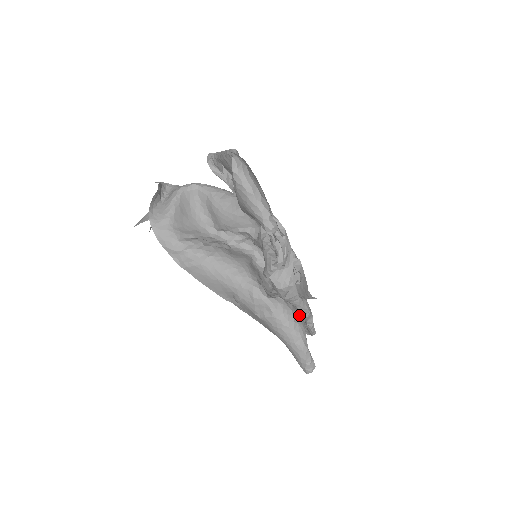
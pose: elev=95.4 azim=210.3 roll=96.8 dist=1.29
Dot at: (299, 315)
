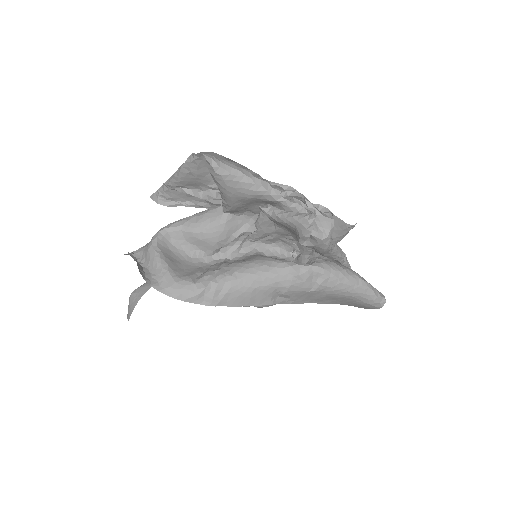
Dot at: (340, 264)
